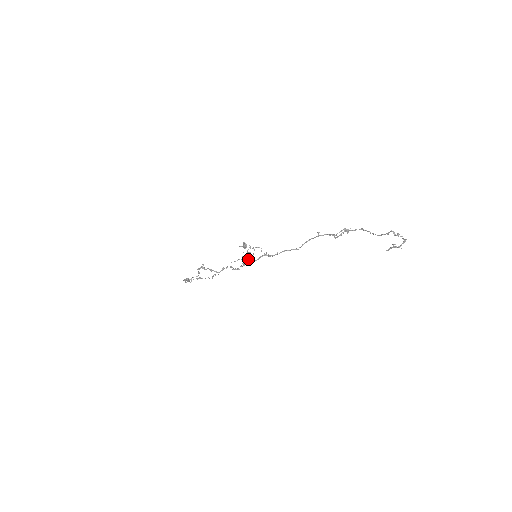
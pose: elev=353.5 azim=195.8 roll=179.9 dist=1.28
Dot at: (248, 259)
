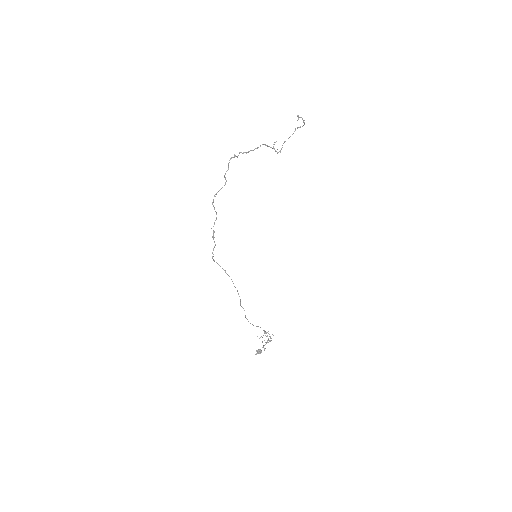
Dot at: (265, 332)
